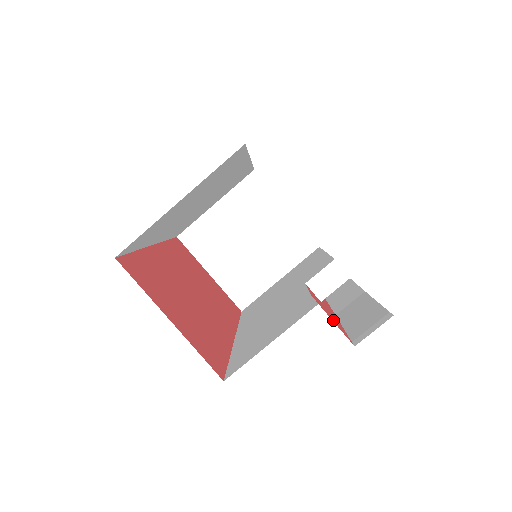
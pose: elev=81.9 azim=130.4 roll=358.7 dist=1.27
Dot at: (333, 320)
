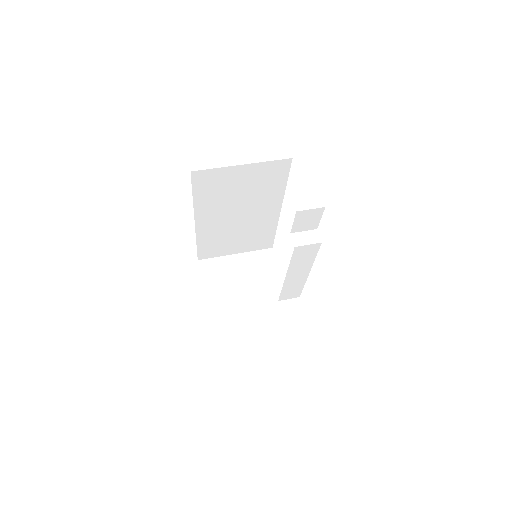
Dot at: occluded
